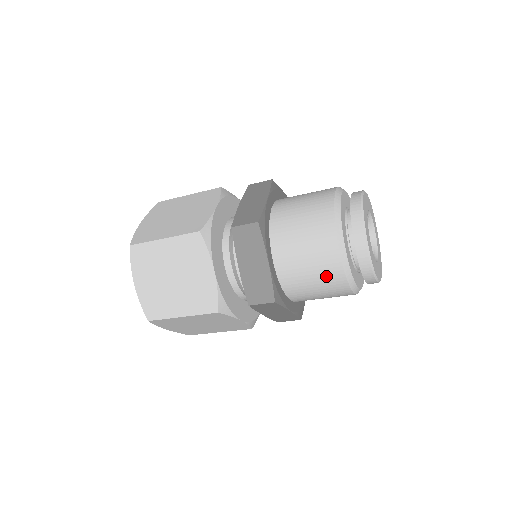
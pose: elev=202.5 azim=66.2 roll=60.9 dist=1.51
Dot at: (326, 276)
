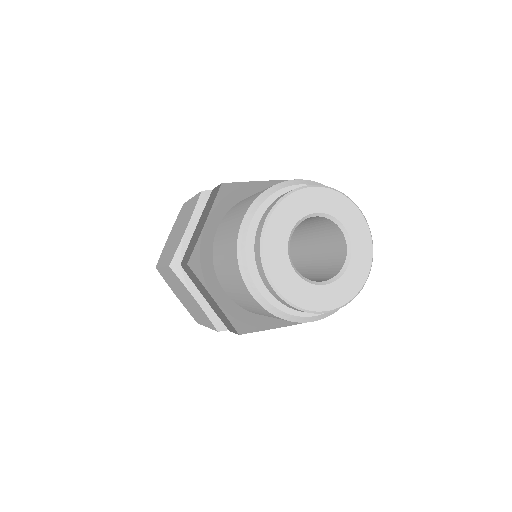
Dot at: (229, 254)
